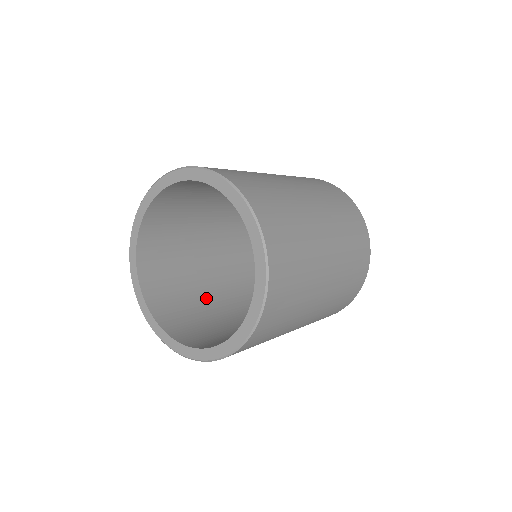
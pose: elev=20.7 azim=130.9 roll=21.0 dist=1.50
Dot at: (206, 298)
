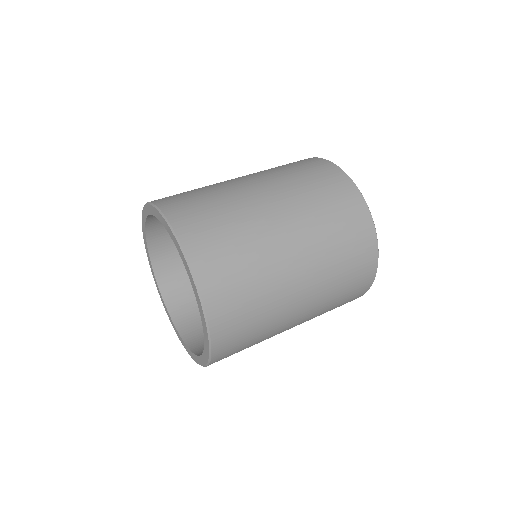
Dot at: occluded
